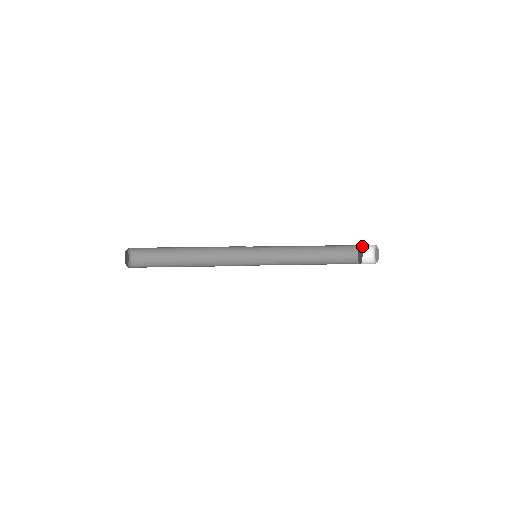
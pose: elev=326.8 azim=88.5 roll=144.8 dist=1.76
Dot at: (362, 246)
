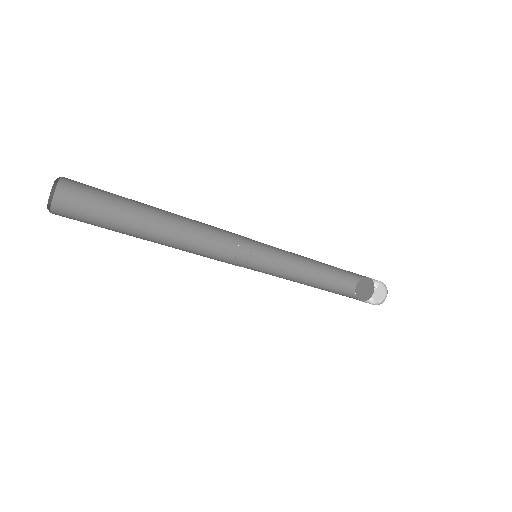
Dot at: occluded
